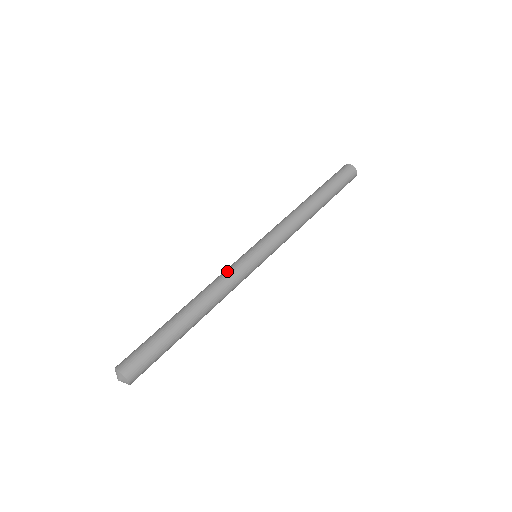
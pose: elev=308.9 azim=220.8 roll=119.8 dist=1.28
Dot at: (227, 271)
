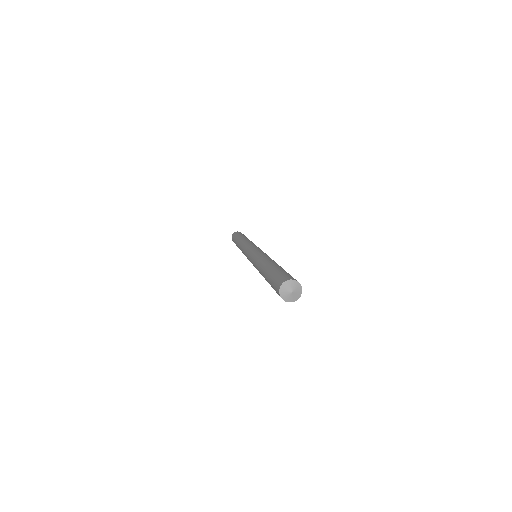
Dot at: (259, 253)
